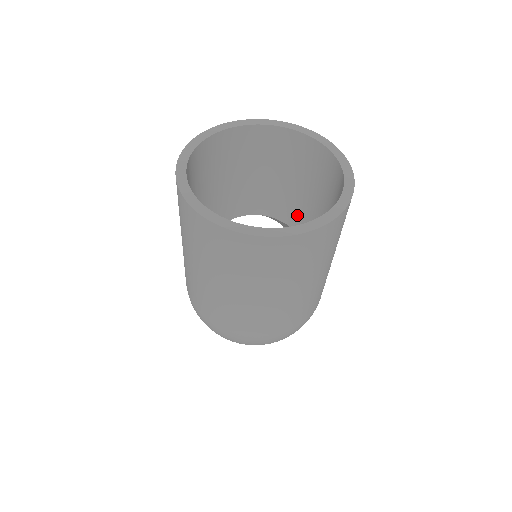
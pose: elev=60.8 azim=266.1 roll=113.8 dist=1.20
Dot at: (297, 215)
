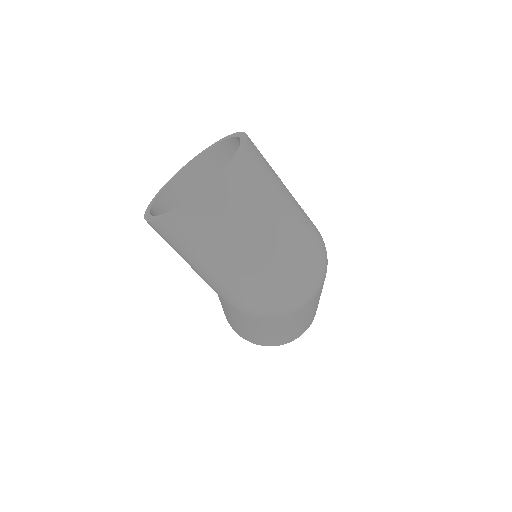
Dot at: occluded
